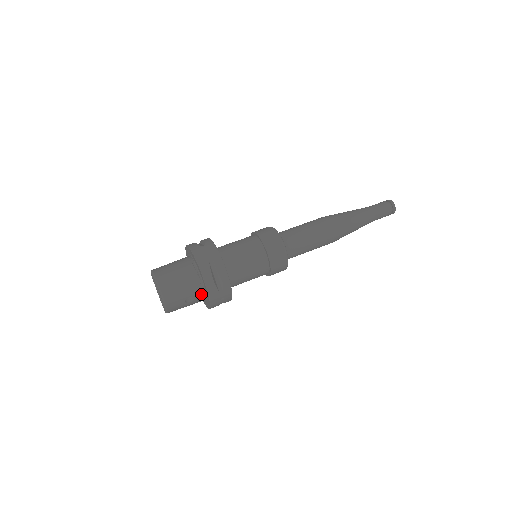
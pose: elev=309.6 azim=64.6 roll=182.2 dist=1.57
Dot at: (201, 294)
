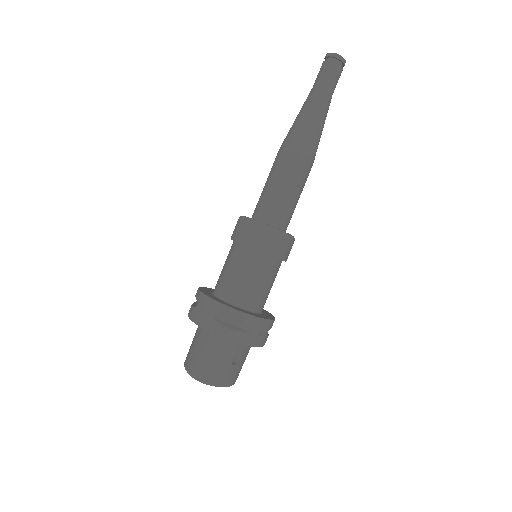
Dot at: (240, 345)
